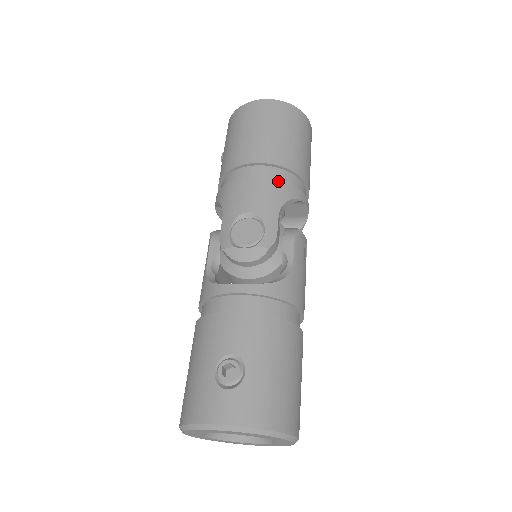
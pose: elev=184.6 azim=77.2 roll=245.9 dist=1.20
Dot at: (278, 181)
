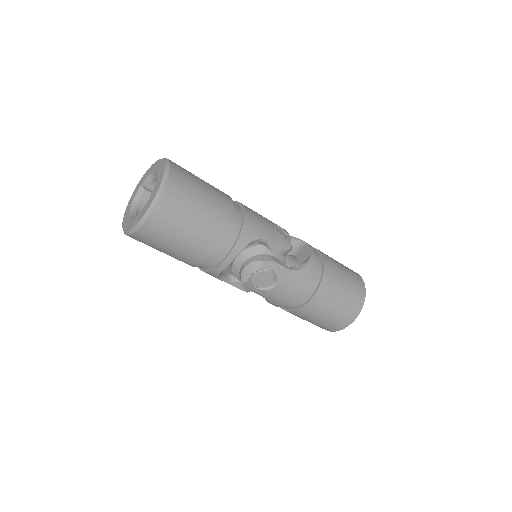
Dot at: occluded
